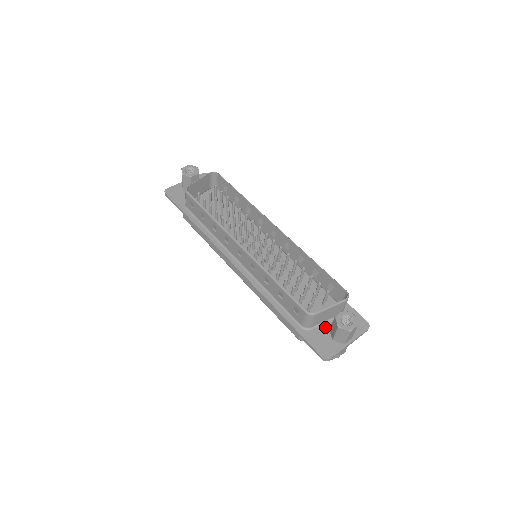
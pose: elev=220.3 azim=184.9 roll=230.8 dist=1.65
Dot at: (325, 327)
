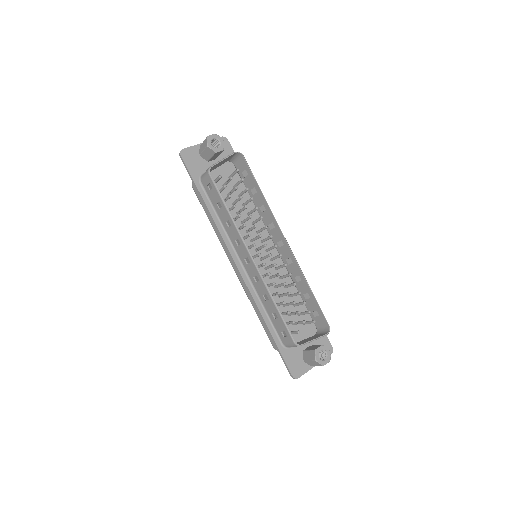
Dot at: (300, 348)
